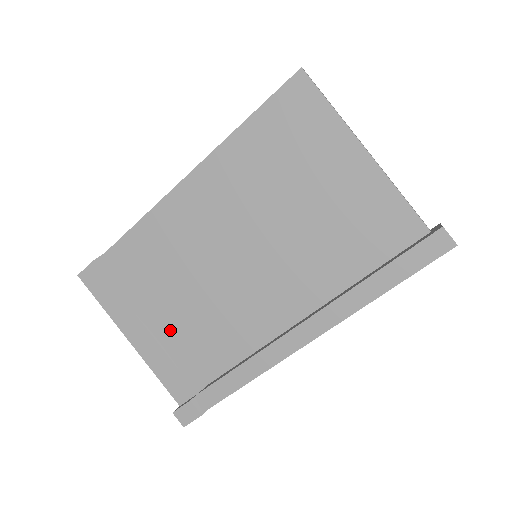
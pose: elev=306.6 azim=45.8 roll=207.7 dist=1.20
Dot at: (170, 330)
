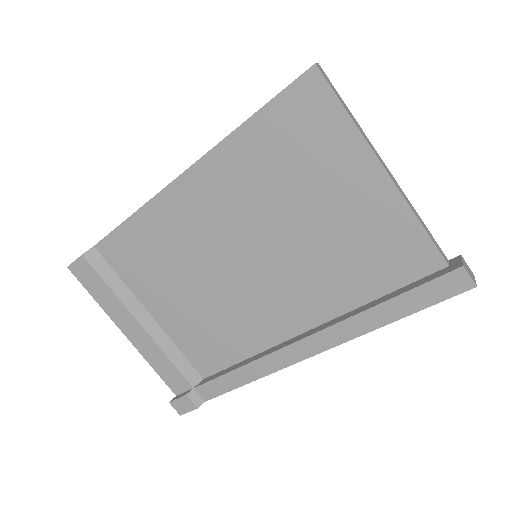
Dot at: (165, 327)
